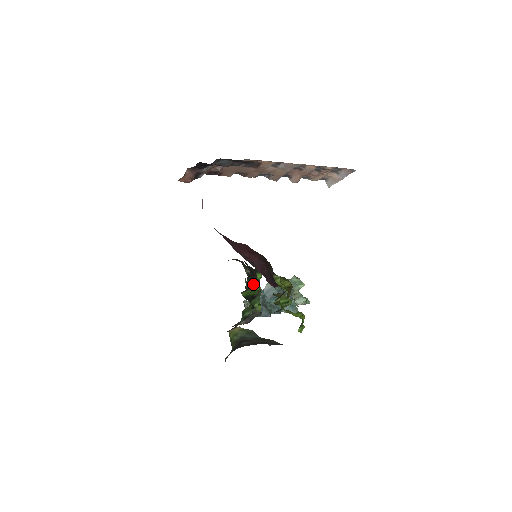
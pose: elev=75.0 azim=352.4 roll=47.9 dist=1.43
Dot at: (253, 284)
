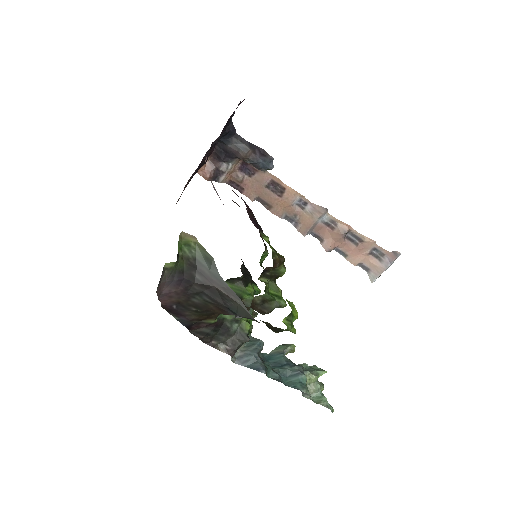
Dot at: (243, 279)
